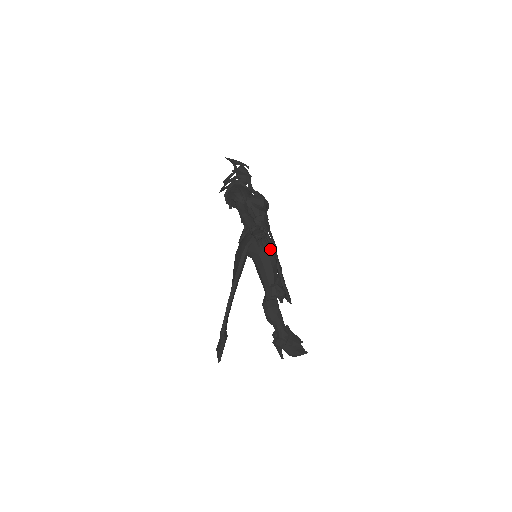
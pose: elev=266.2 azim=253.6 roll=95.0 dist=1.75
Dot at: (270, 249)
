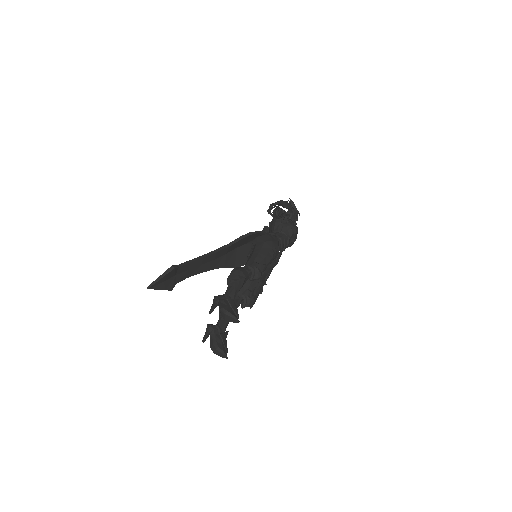
Dot at: (276, 247)
